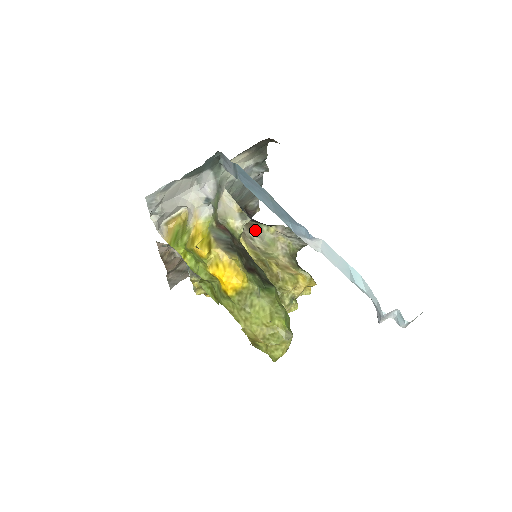
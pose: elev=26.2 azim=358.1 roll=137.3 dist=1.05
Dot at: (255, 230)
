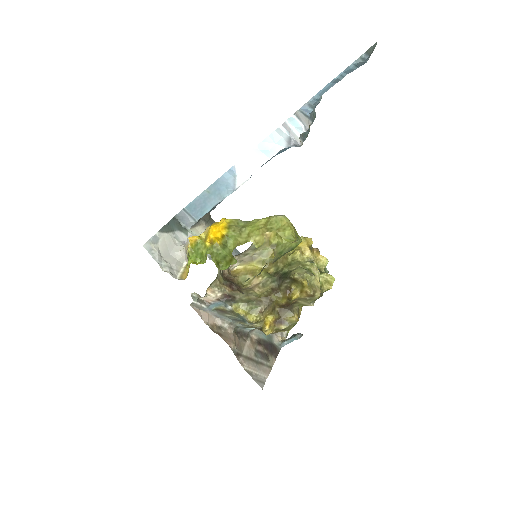
Dot at: (245, 251)
